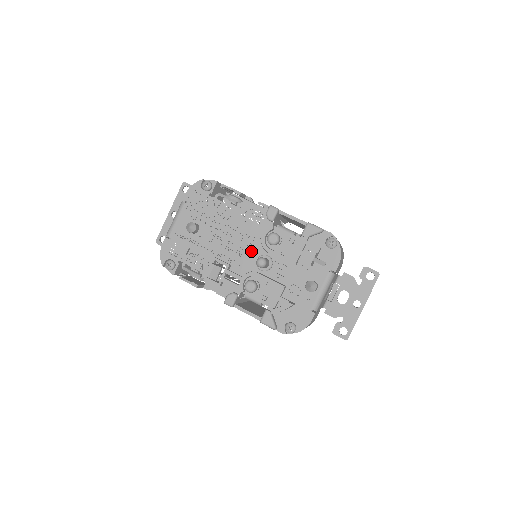
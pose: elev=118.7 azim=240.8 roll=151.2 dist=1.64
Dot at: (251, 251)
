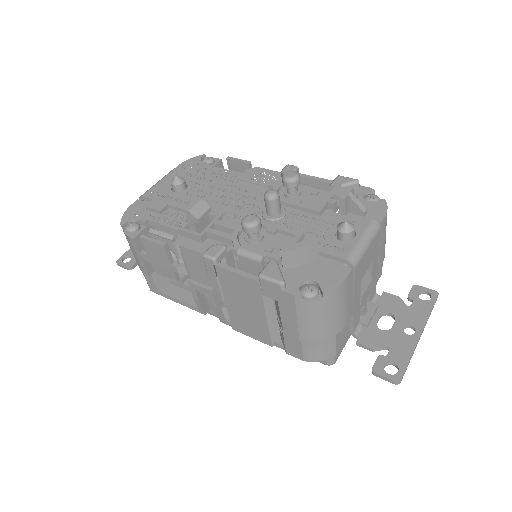
Dot at: (256, 204)
